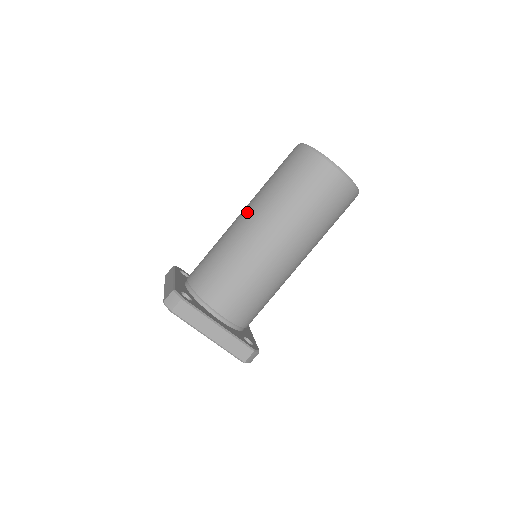
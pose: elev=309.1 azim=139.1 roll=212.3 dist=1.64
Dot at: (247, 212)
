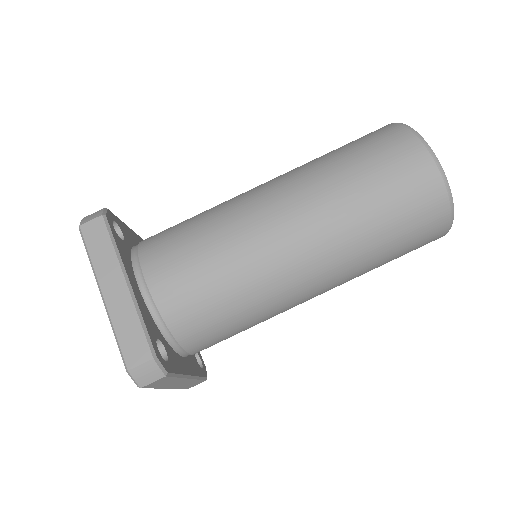
Dot at: occluded
